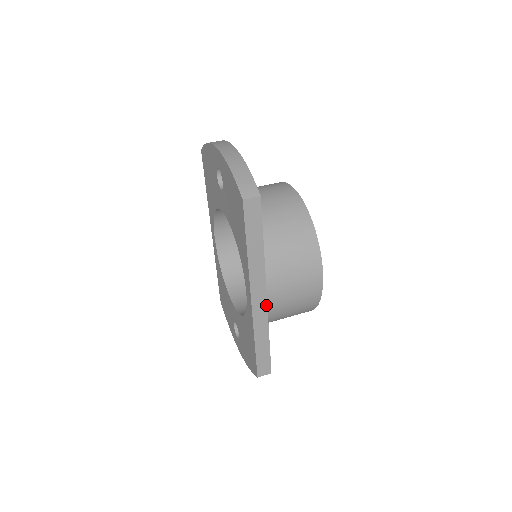
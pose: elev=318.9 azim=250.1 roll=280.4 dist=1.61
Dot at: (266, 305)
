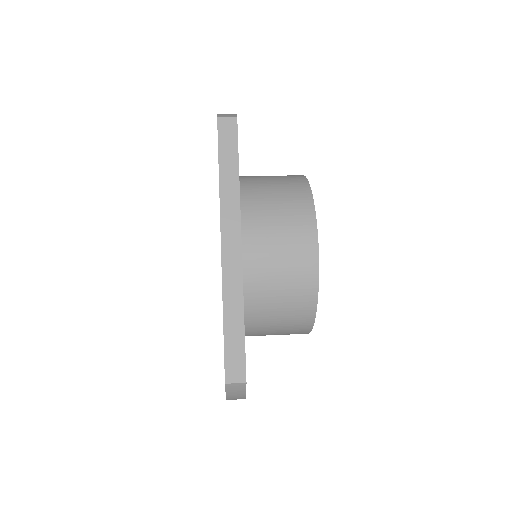
Dot at: (240, 259)
